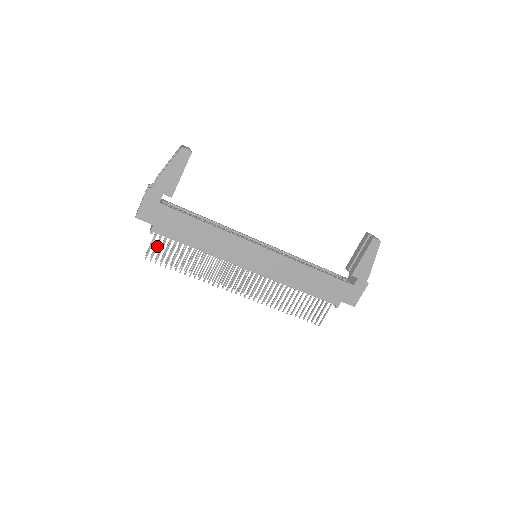
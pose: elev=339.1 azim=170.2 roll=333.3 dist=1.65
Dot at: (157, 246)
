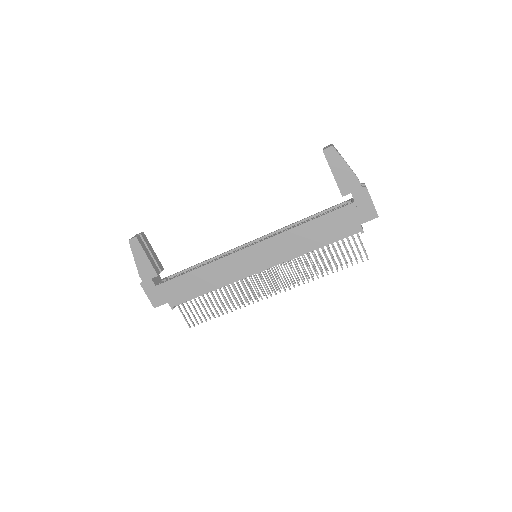
Dot at: (187, 313)
